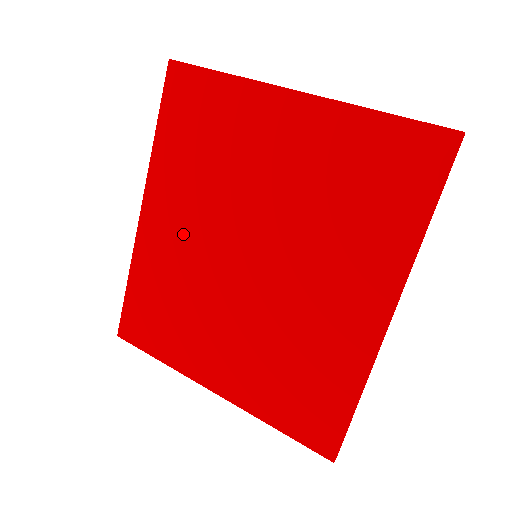
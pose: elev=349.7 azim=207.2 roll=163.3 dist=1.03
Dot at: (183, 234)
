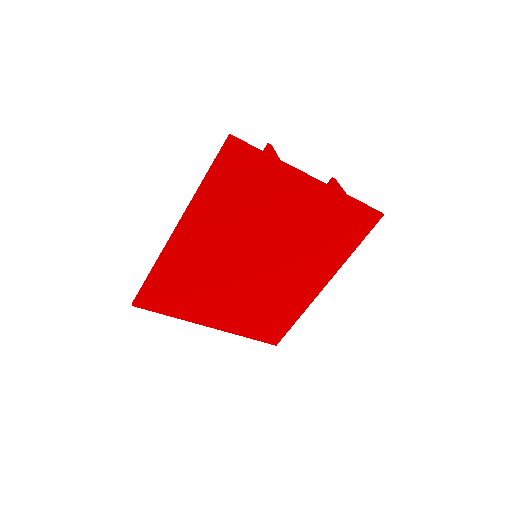
Dot at: (211, 246)
